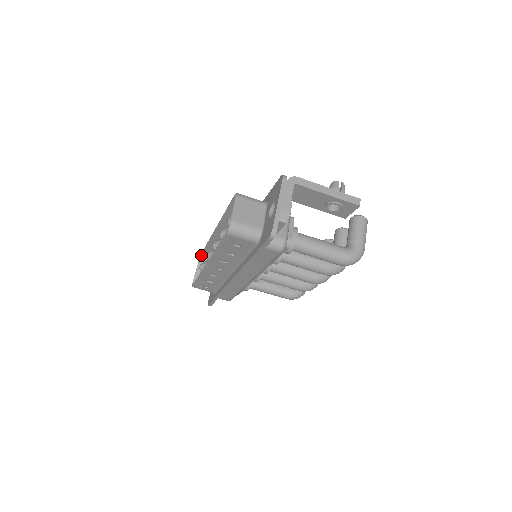
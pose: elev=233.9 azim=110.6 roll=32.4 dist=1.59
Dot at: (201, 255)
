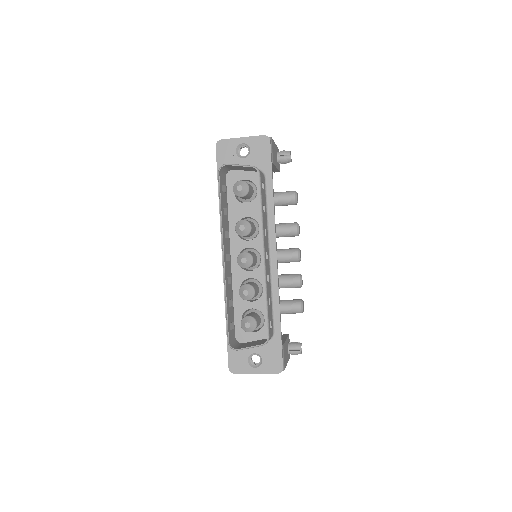
Dot at: (258, 172)
